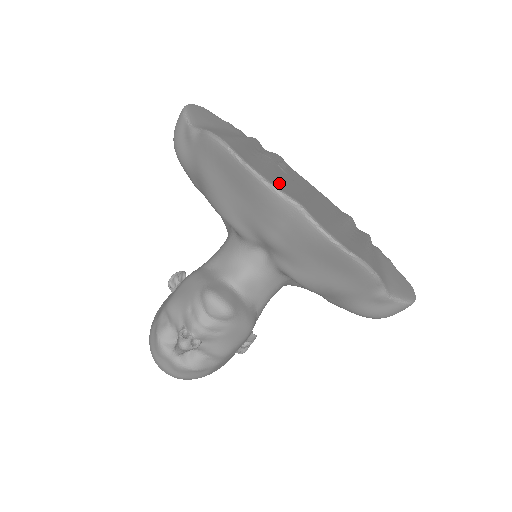
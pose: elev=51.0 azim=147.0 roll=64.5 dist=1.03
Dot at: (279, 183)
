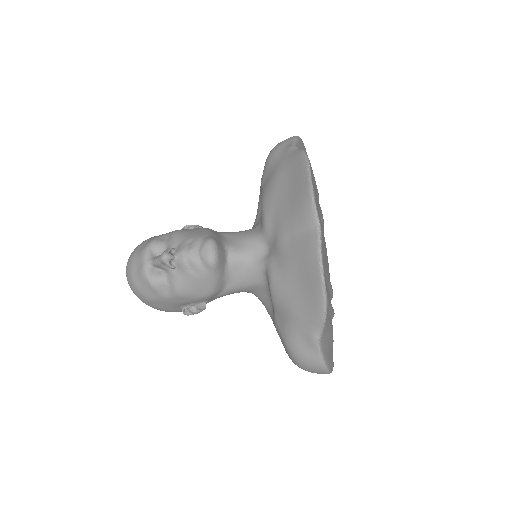
Dot at: occluded
